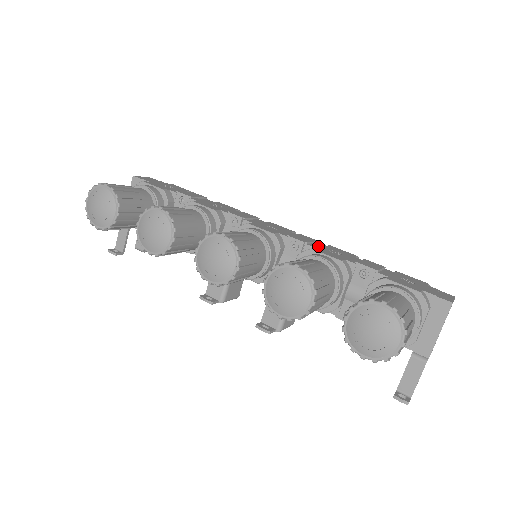
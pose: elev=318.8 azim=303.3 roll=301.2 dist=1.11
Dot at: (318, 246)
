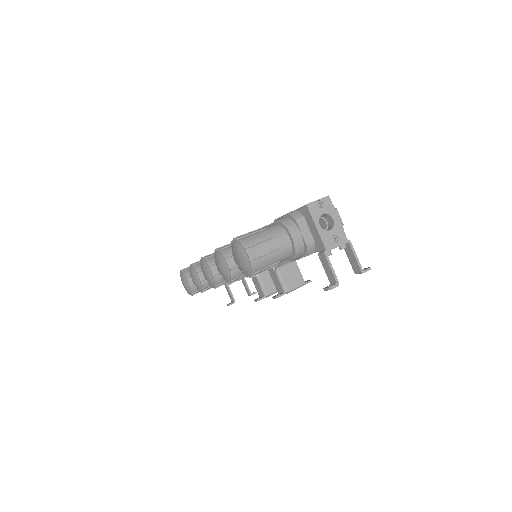
Dot at: occluded
